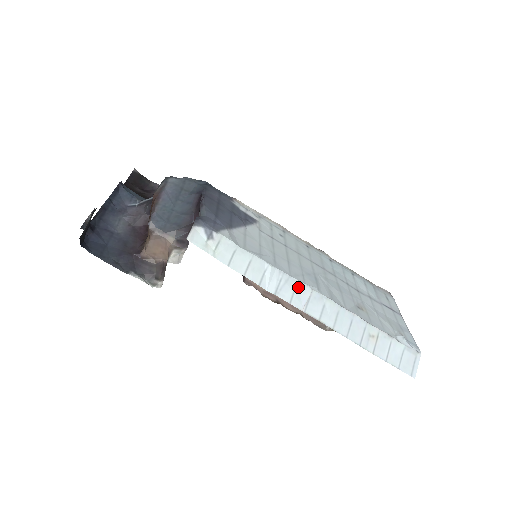
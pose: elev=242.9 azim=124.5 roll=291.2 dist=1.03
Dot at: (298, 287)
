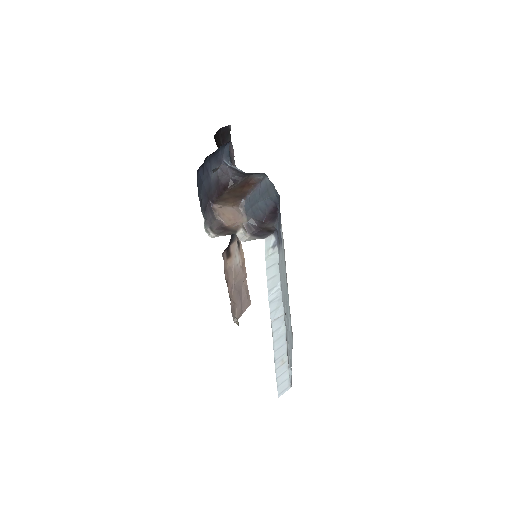
Dot at: (280, 307)
